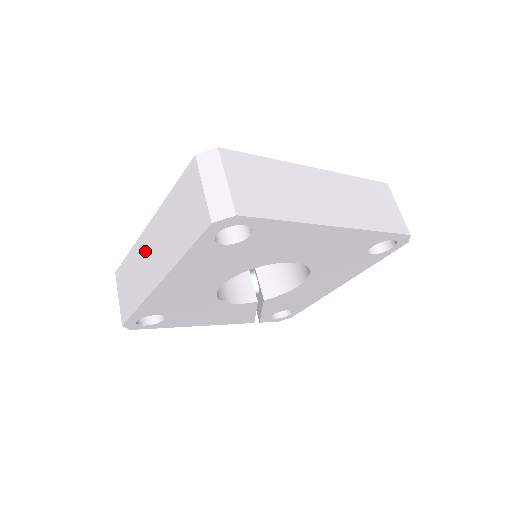
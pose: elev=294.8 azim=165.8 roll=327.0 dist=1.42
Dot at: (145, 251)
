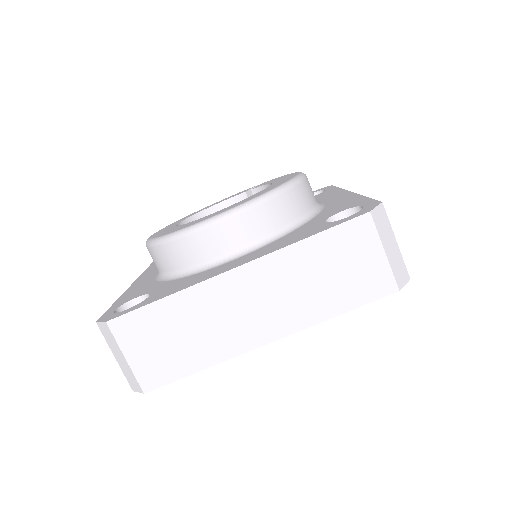
Dot at: occluded
